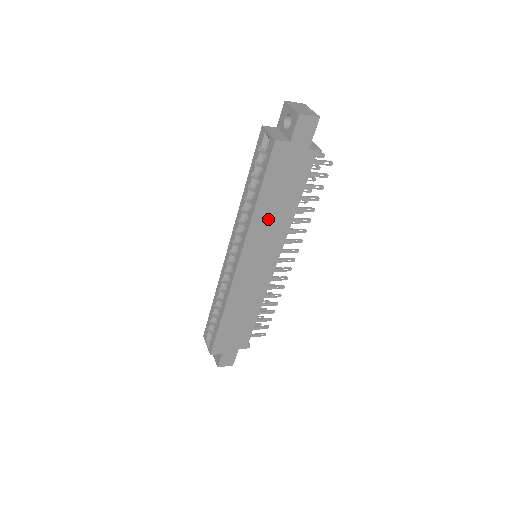
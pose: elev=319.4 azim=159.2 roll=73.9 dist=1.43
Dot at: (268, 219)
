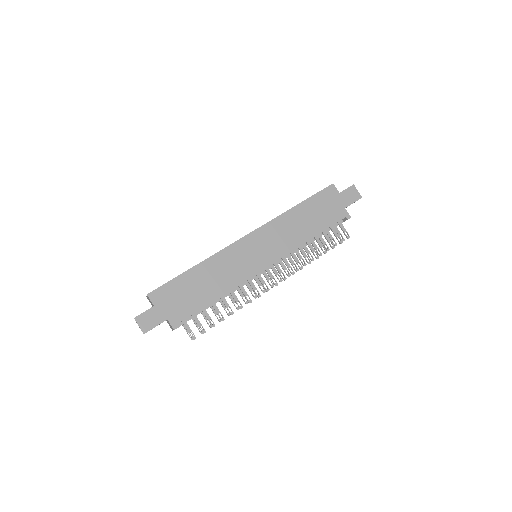
Dot at: (292, 225)
